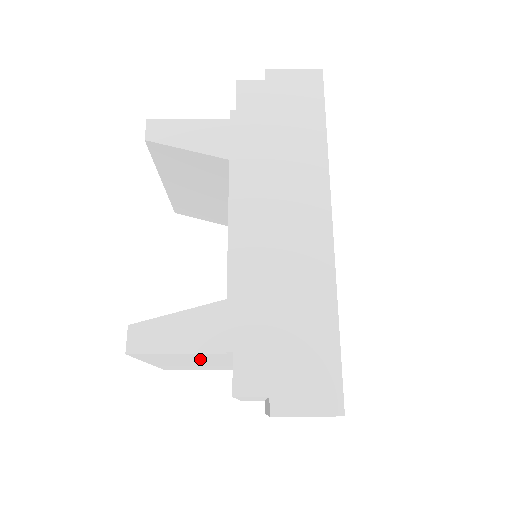
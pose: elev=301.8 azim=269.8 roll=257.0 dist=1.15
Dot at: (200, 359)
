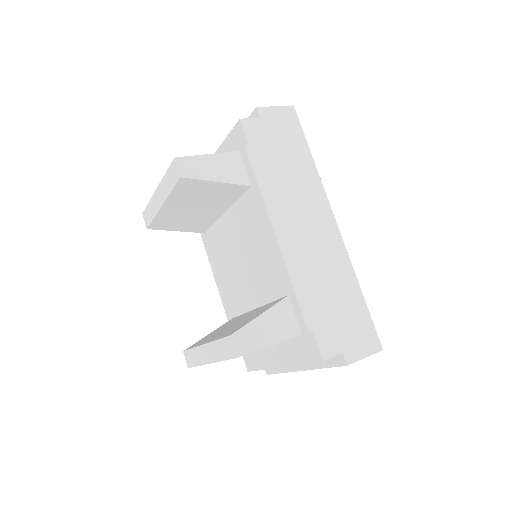
Dot at: occluded
